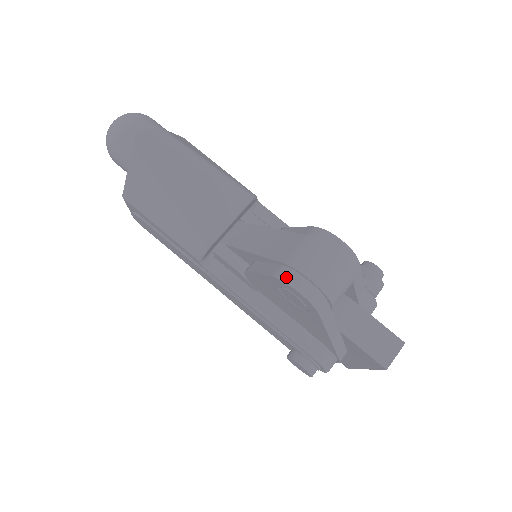
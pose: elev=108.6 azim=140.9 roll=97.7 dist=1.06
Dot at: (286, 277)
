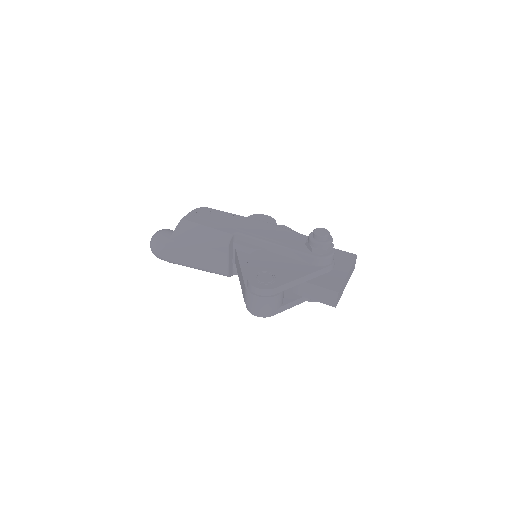
Dot at: (248, 309)
